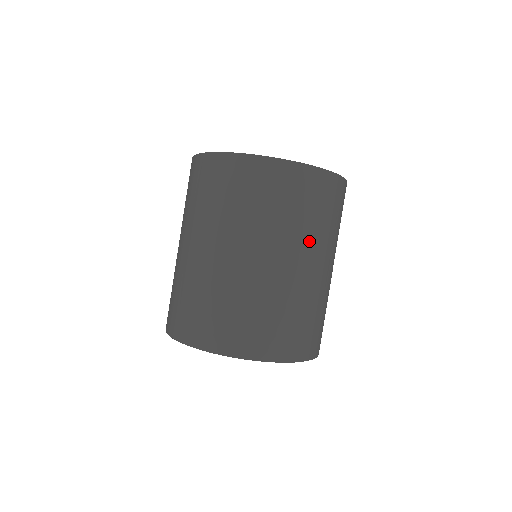
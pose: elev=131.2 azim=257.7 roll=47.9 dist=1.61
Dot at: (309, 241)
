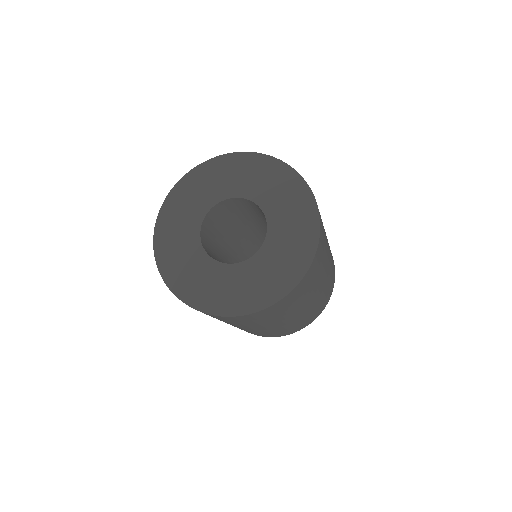
Dot at: (320, 279)
